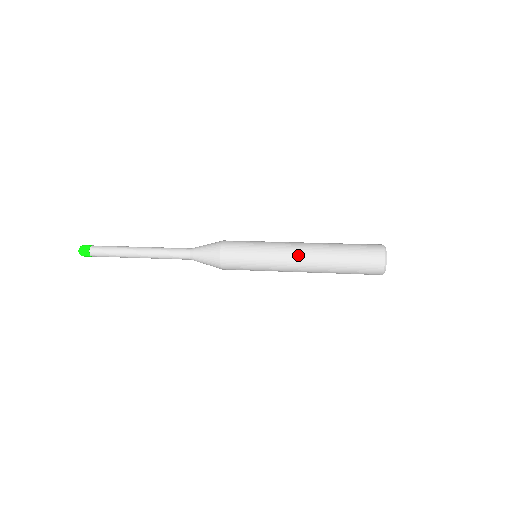
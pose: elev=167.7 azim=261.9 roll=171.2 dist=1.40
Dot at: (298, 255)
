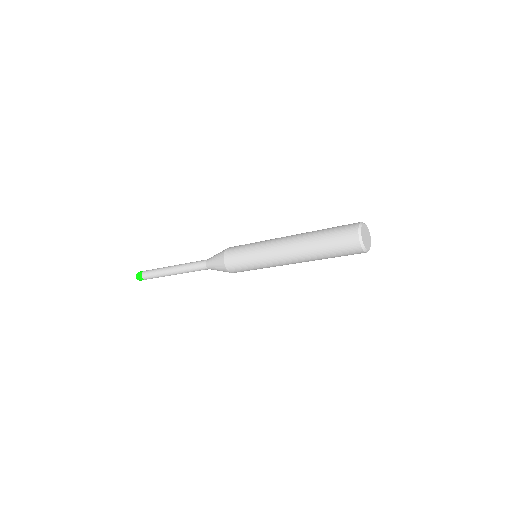
Dot at: (284, 239)
